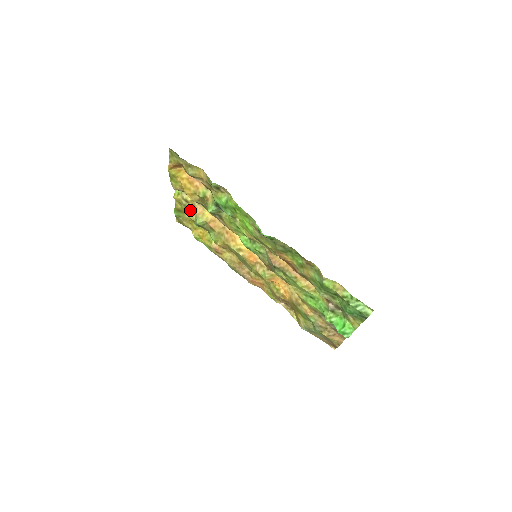
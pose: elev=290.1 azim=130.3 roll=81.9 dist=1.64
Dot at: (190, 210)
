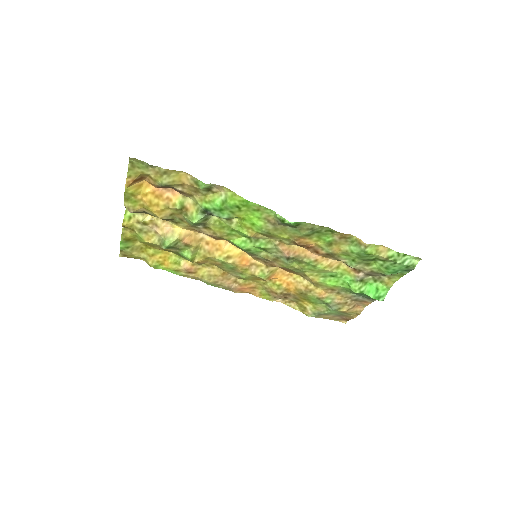
Dot at: (149, 233)
